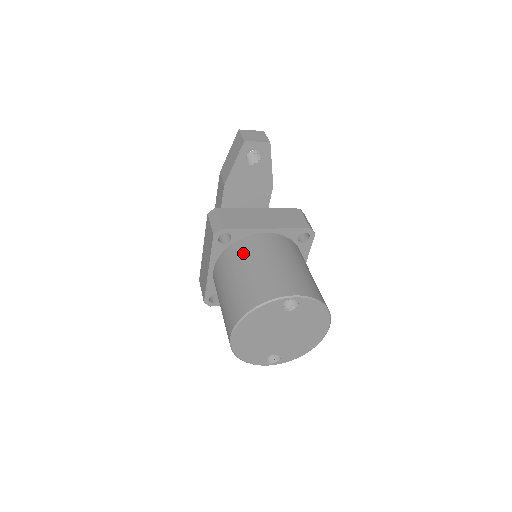
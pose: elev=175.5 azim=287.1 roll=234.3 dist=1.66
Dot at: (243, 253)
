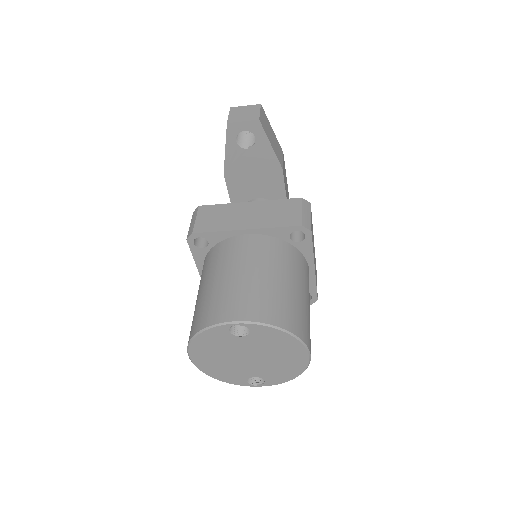
Dot at: (214, 261)
